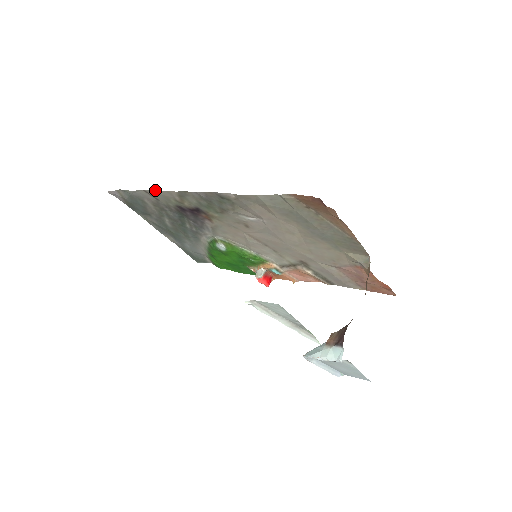
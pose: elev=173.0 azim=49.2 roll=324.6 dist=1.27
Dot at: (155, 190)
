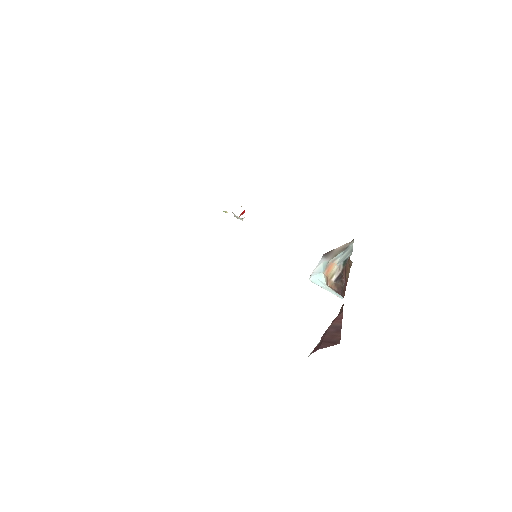
Dot at: occluded
